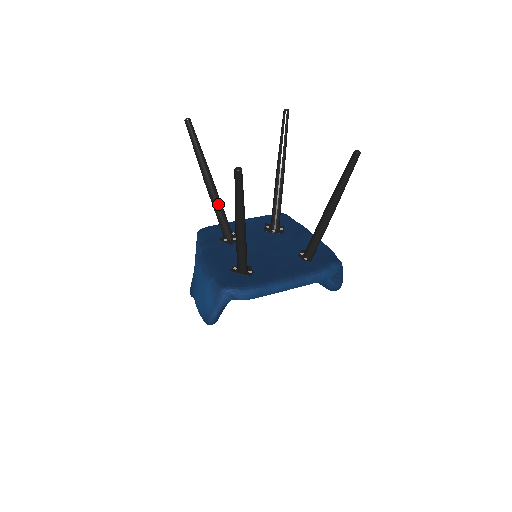
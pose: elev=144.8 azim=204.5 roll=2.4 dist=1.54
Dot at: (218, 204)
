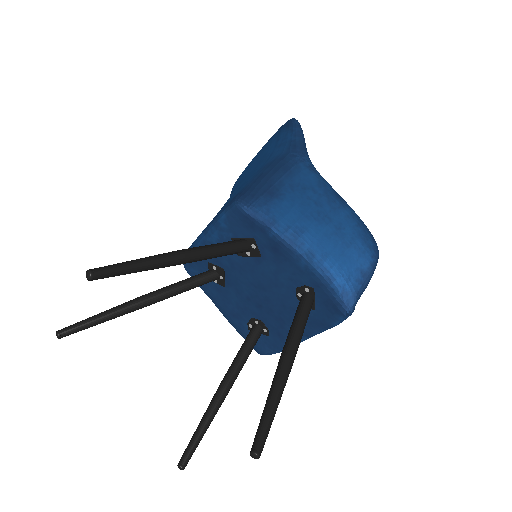
Dot at: occluded
